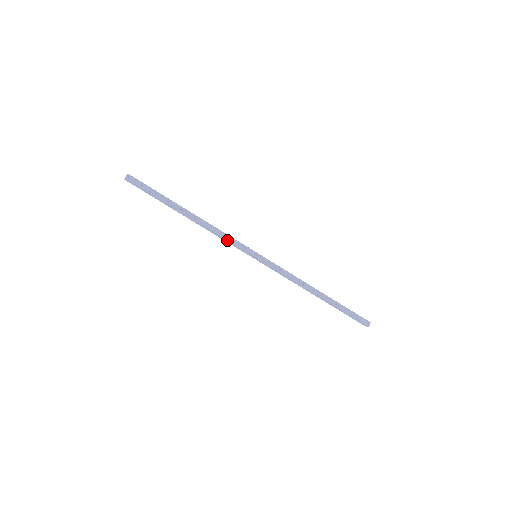
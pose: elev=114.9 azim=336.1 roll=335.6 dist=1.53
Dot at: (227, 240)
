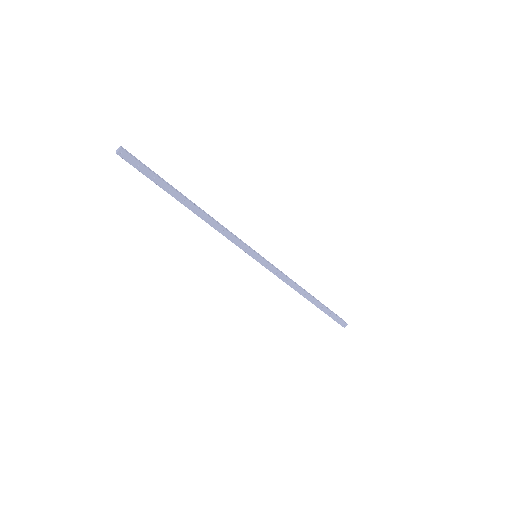
Dot at: (228, 239)
